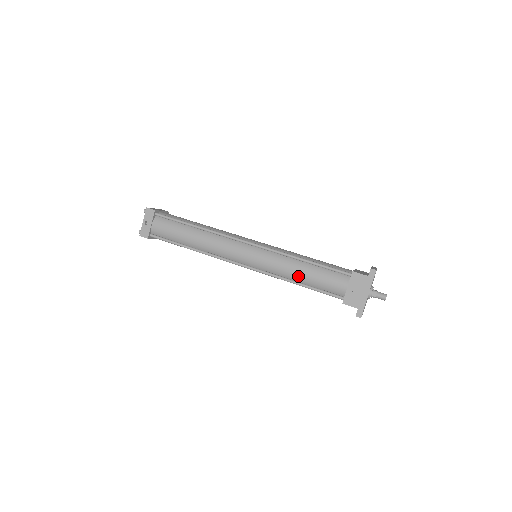
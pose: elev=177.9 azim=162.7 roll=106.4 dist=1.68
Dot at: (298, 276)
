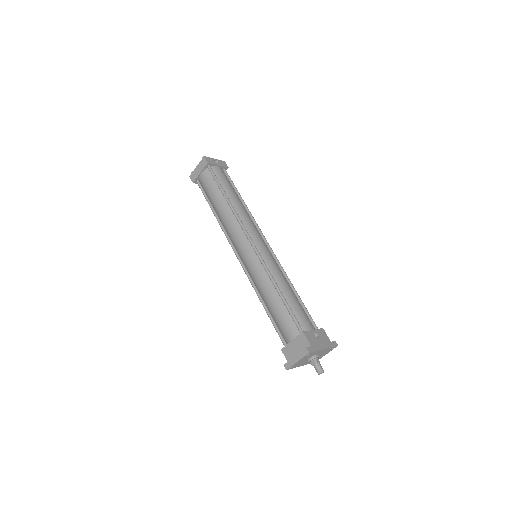
Dot at: (285, 288)
